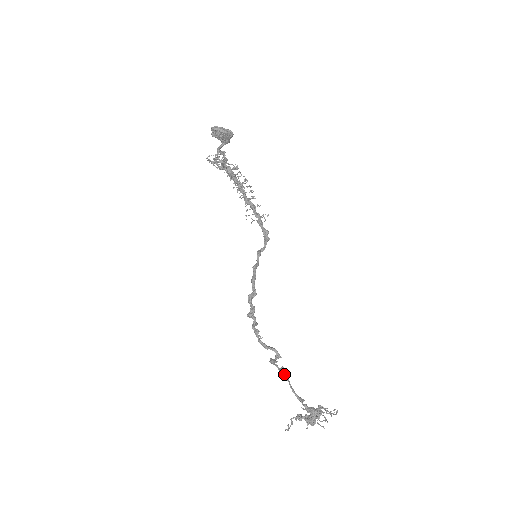
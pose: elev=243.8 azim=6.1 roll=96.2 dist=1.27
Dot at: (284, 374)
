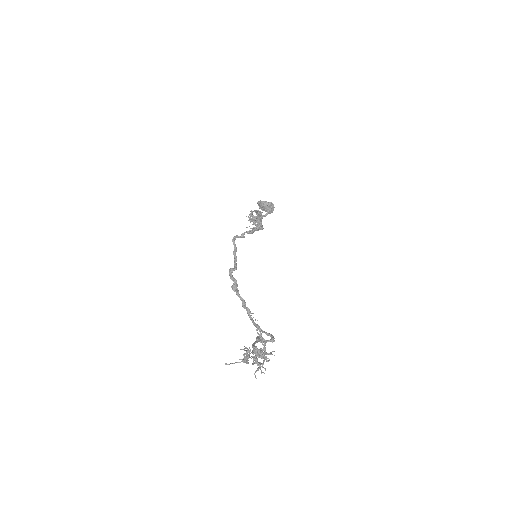
Dot at: (256, 337)
